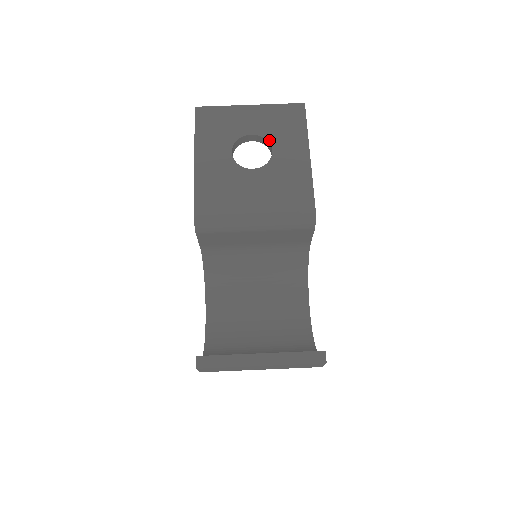
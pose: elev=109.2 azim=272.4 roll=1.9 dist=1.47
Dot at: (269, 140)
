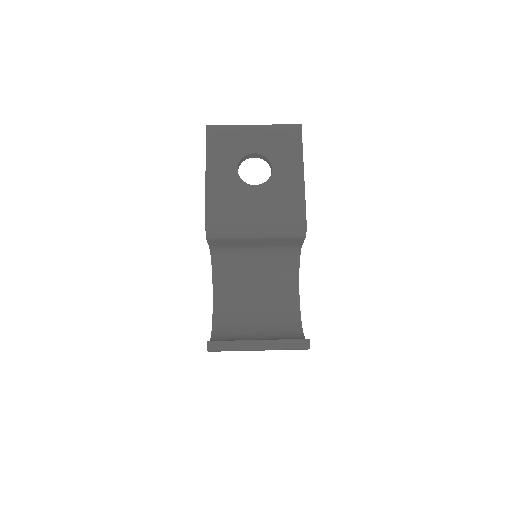
Dot at: (269, 159)
